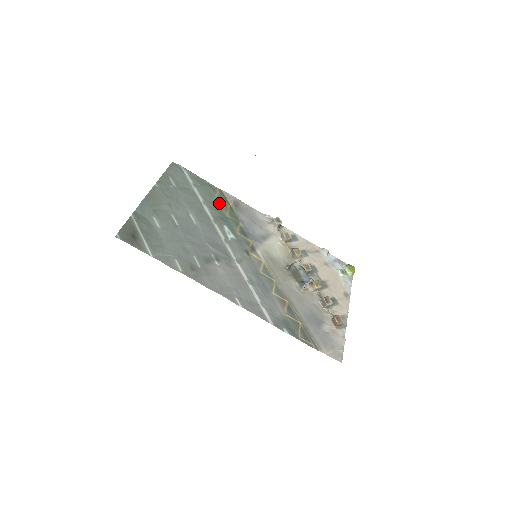
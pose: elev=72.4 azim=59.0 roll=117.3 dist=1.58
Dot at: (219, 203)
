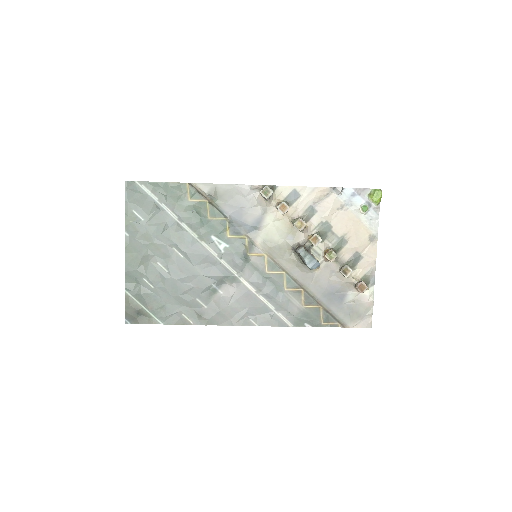
Dot at: (195, 207)
